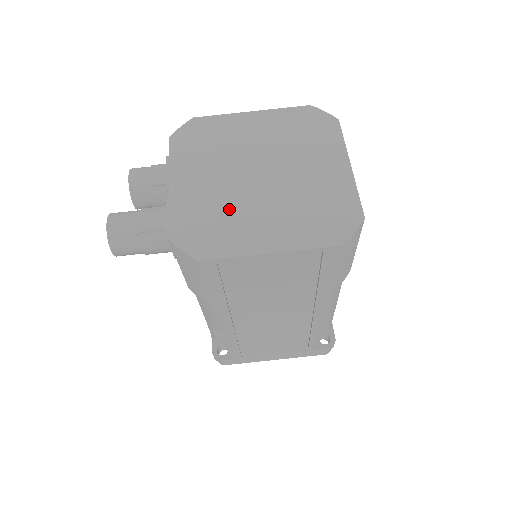
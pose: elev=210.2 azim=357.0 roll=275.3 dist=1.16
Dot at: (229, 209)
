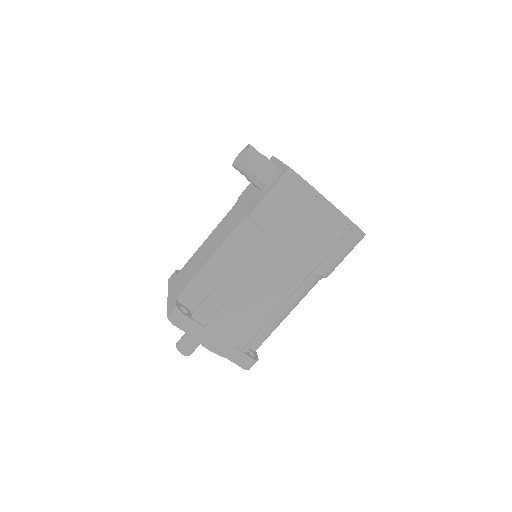
Dot at: occluded
